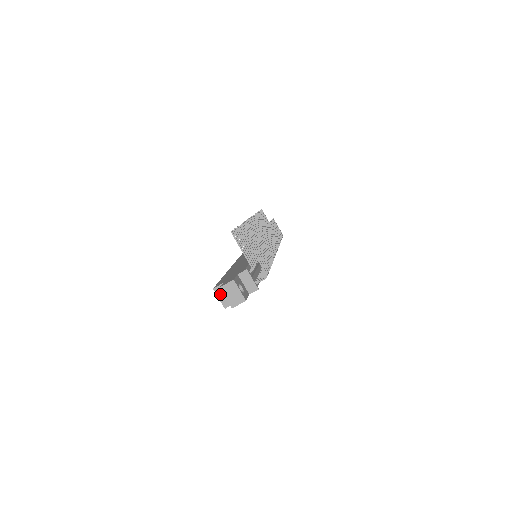
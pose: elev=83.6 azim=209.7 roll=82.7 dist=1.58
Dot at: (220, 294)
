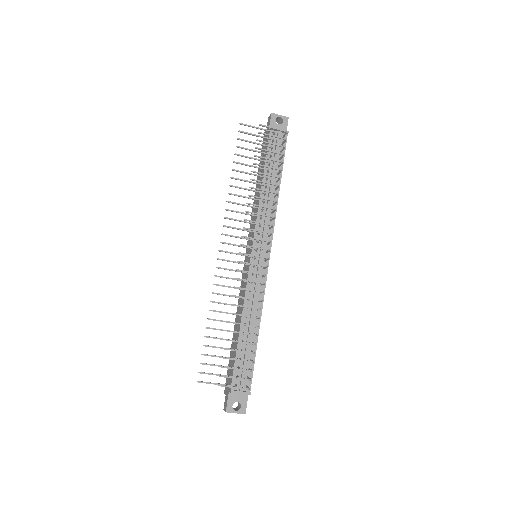
Dot at: occluded
